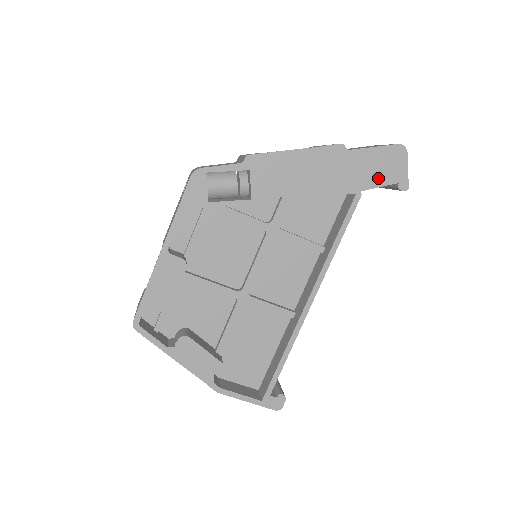
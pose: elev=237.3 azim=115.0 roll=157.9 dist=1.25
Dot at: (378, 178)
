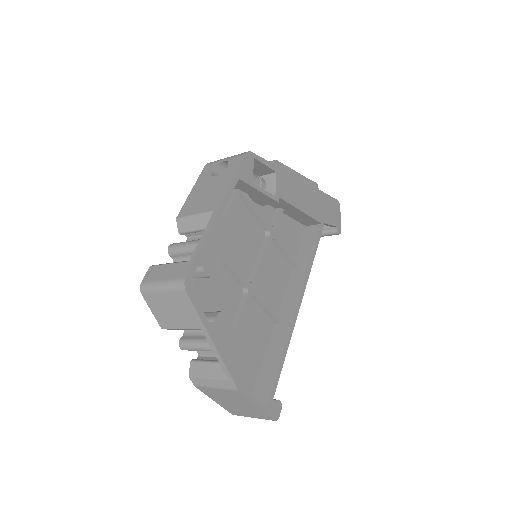
Dot at: (330, 218)
